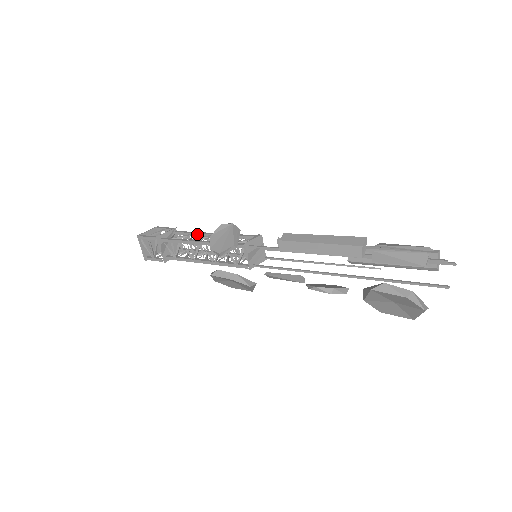
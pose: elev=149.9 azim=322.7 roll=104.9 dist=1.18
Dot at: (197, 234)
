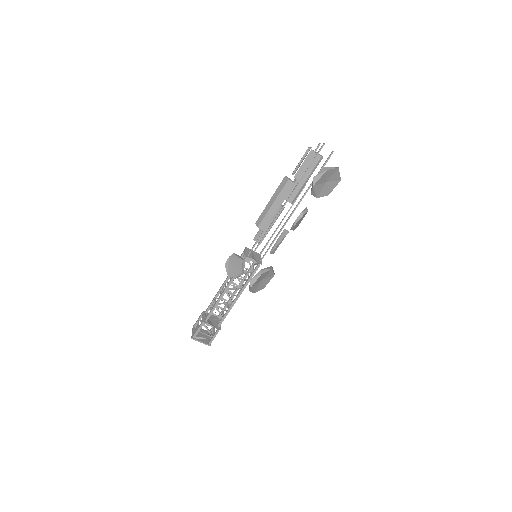
Dot at: (217, 294)
